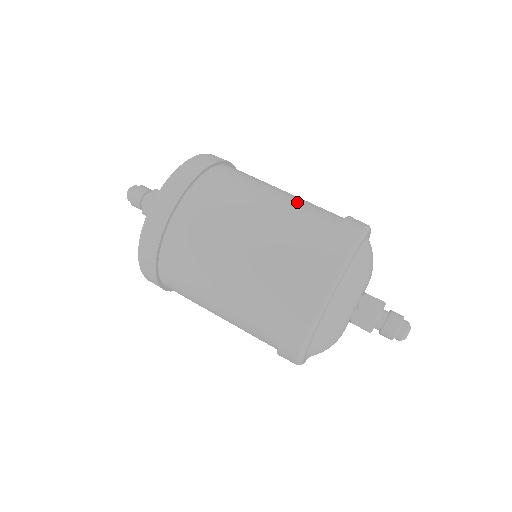
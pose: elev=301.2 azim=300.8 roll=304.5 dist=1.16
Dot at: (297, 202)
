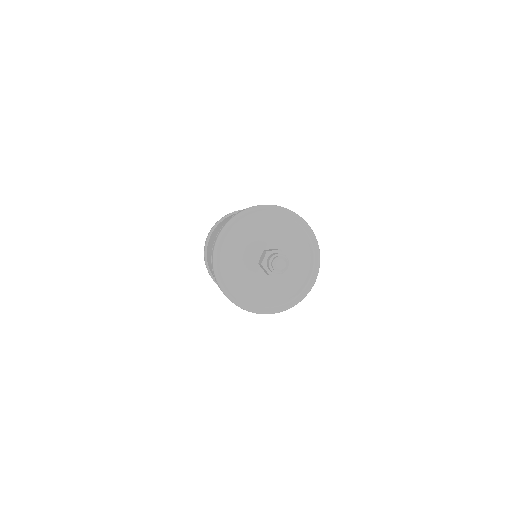
Dot at: occluded
